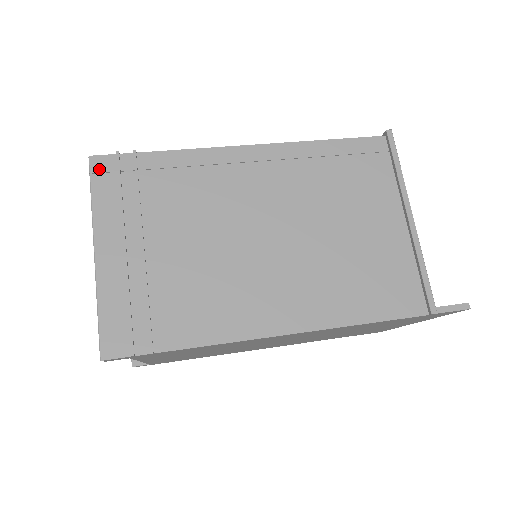
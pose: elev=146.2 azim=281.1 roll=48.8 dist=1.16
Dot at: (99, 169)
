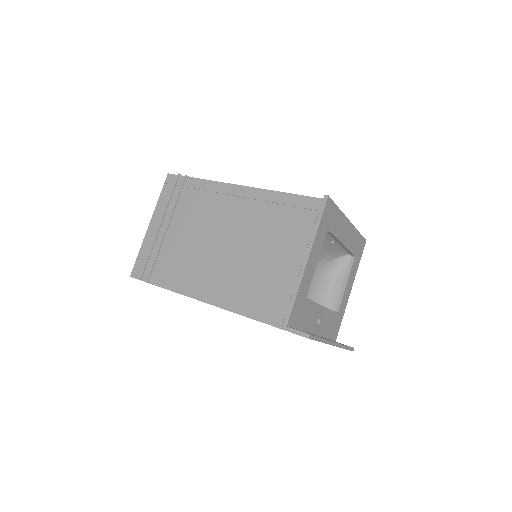
Dot at: (169, 181)
